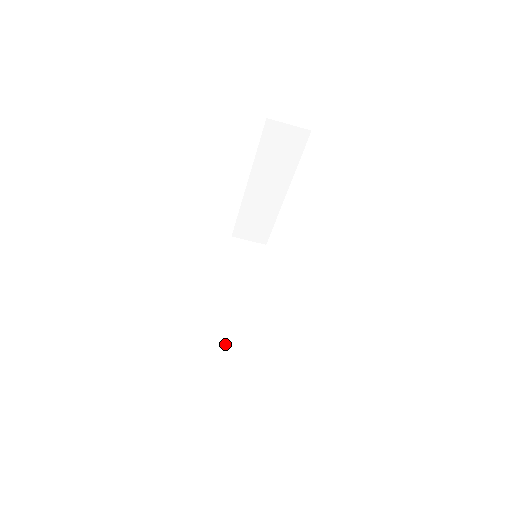
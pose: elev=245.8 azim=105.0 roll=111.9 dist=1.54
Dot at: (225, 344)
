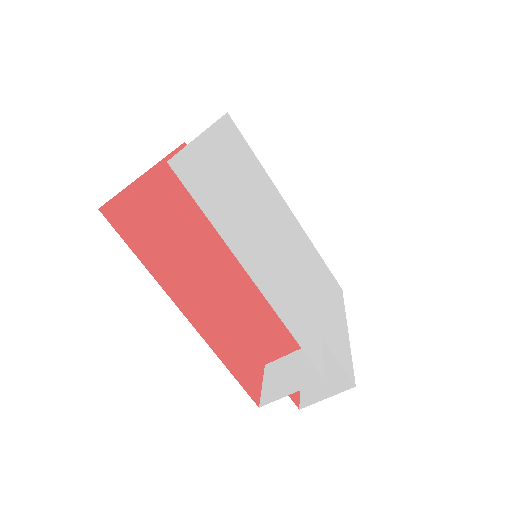
Dot at: occluded
